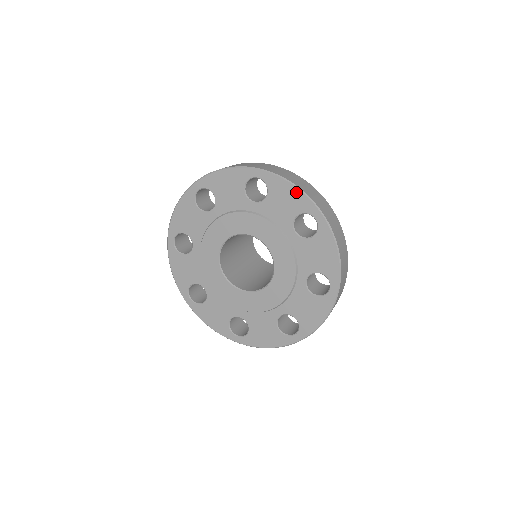
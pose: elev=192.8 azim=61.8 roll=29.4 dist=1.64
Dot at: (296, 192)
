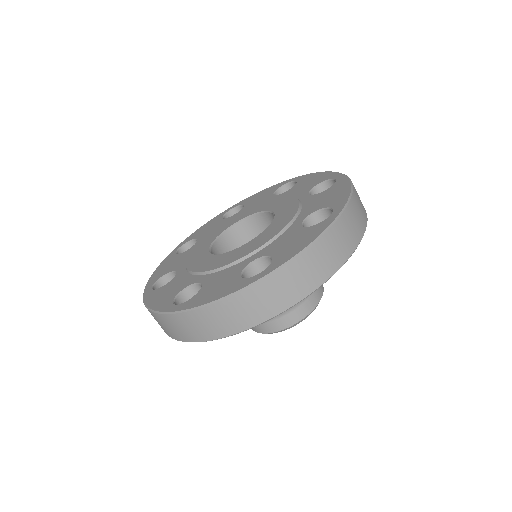
Dot at: (323, 174)
